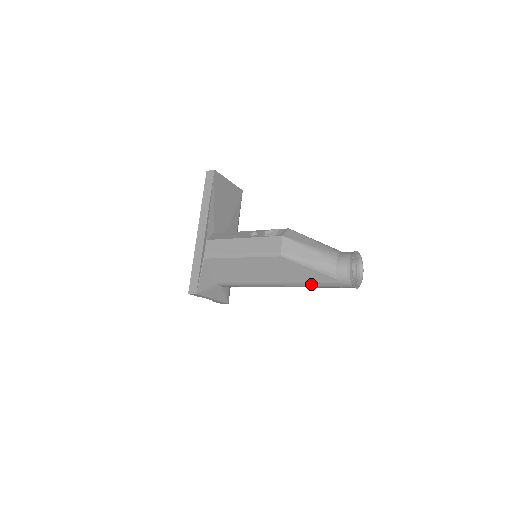
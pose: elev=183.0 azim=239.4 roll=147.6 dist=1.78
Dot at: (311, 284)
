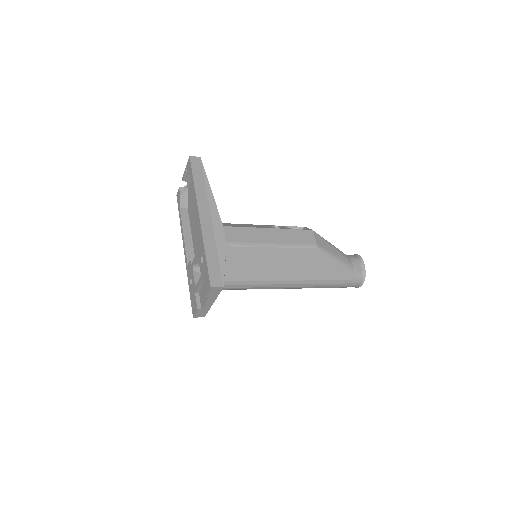
Dot at: (328, 282)
